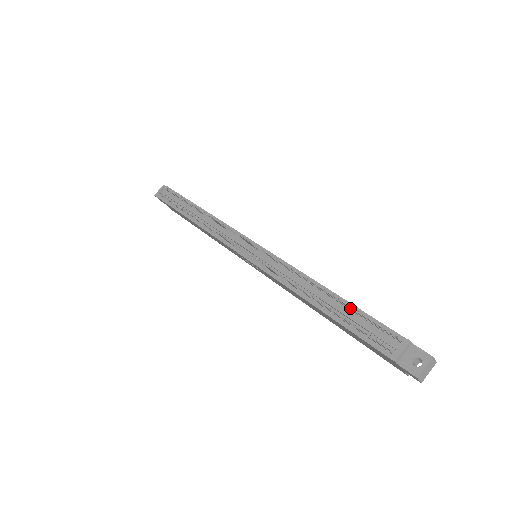
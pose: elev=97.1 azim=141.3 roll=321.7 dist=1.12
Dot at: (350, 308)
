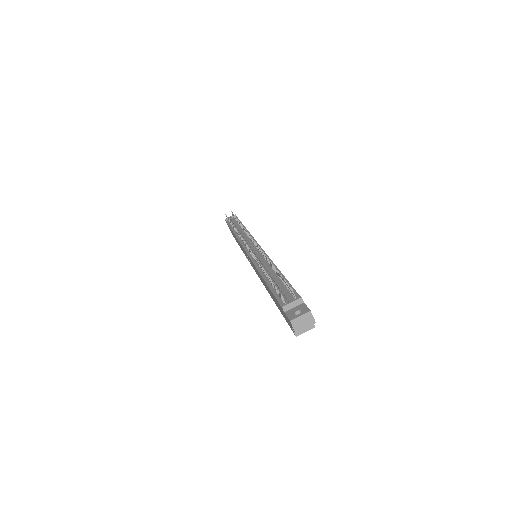
Dot at: (280, 276)
